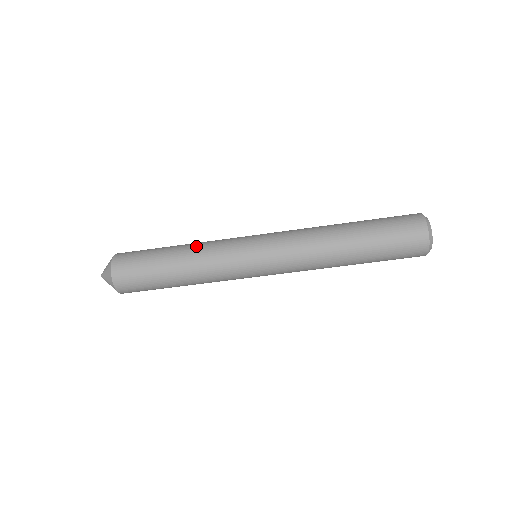
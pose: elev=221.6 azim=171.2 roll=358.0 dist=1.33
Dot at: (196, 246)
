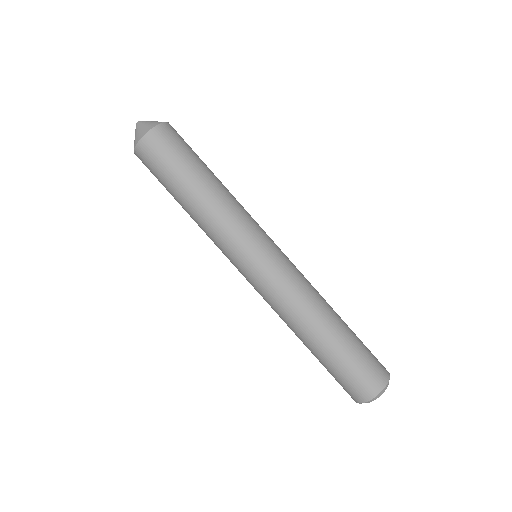
Dot at: occluded
